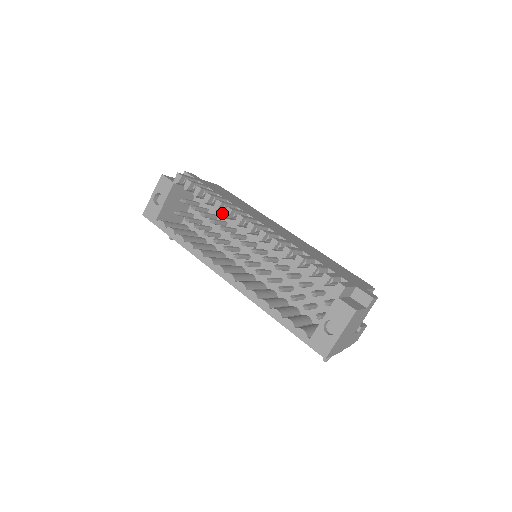
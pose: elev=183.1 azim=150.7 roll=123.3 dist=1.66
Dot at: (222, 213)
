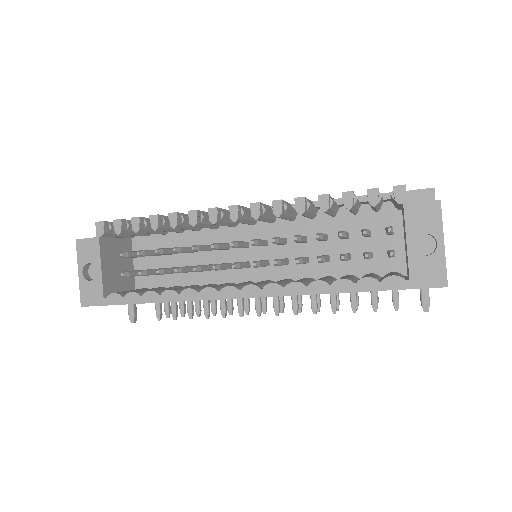
Dot at: (179, 241)
